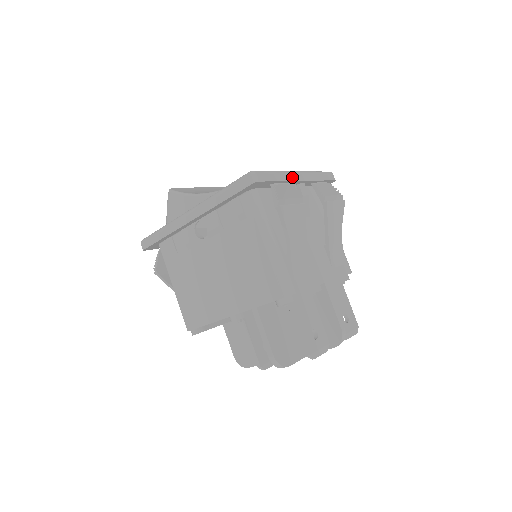
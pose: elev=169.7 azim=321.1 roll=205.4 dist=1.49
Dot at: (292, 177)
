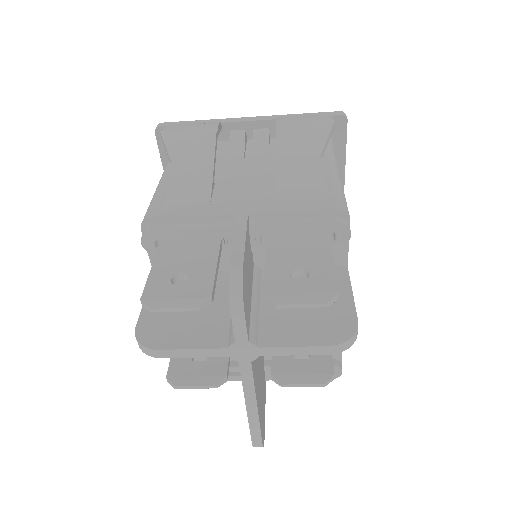
Dot at: (231, 120)
